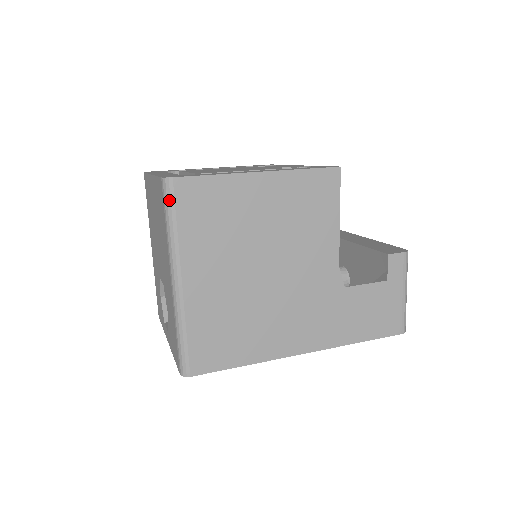
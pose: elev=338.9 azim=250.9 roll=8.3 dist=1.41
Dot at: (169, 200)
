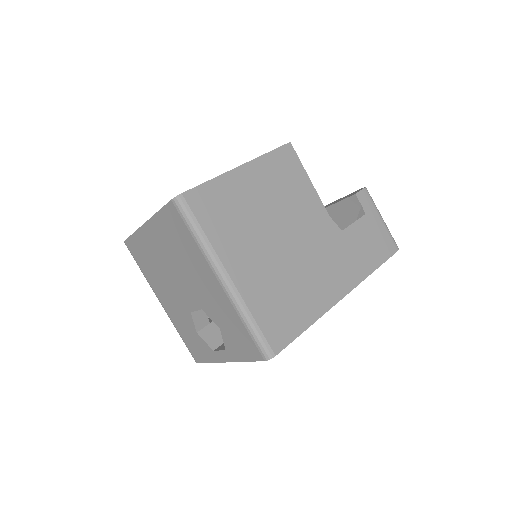
Dot at: (187, 213)
